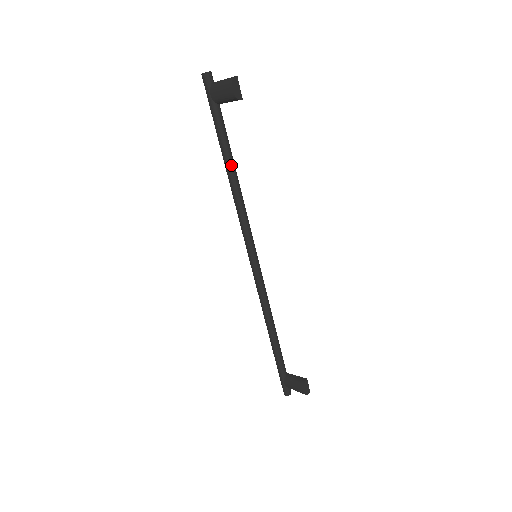
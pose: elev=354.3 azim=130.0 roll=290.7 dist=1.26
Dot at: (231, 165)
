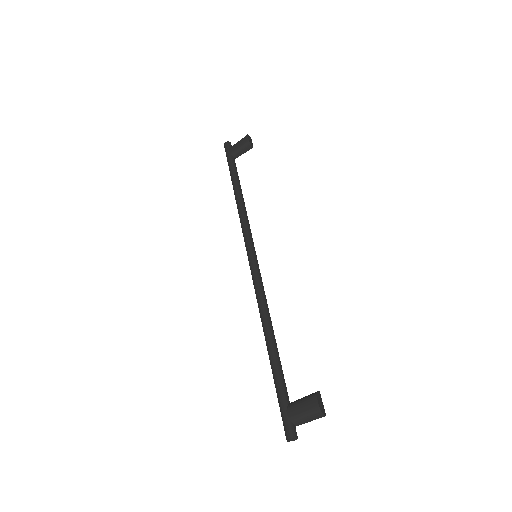
Dot at: (239, 189)
